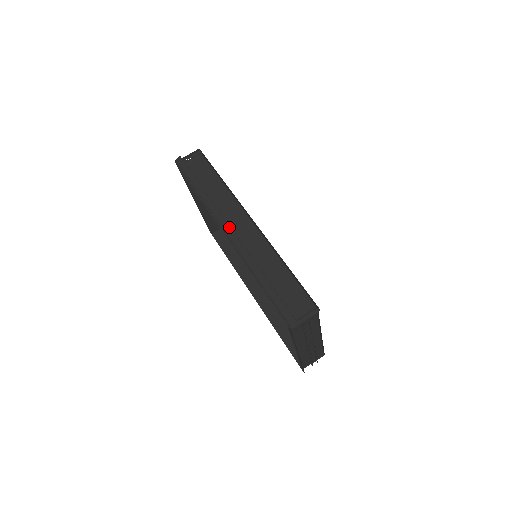
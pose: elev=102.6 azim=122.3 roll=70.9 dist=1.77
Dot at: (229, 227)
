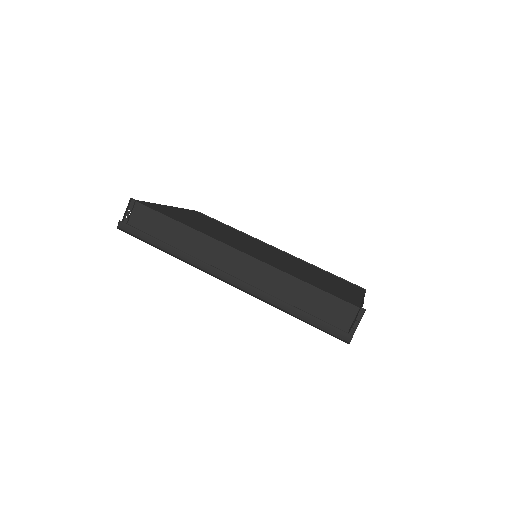
Dot at: (225, 274)
